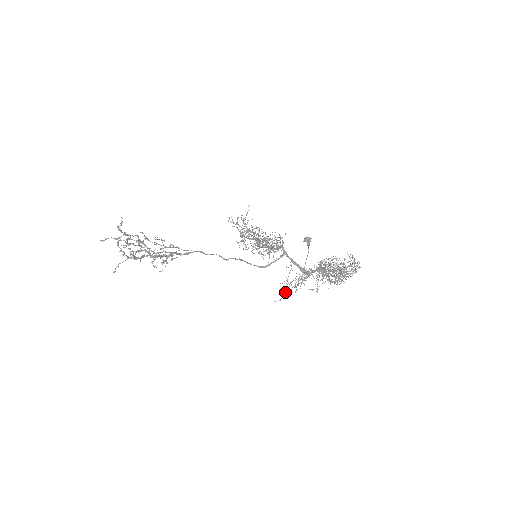
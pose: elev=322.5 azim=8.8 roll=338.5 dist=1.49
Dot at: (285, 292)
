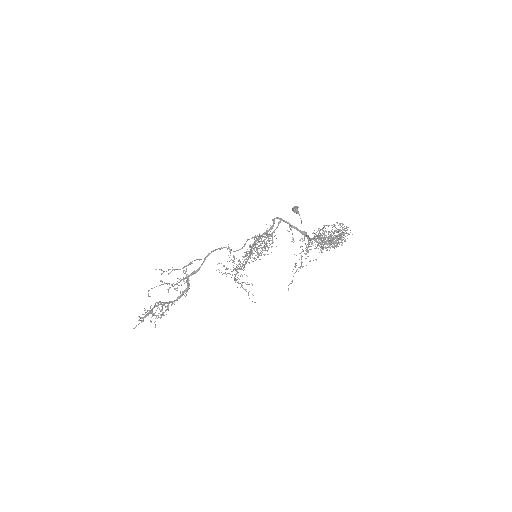
Dot at: (293, 276)
